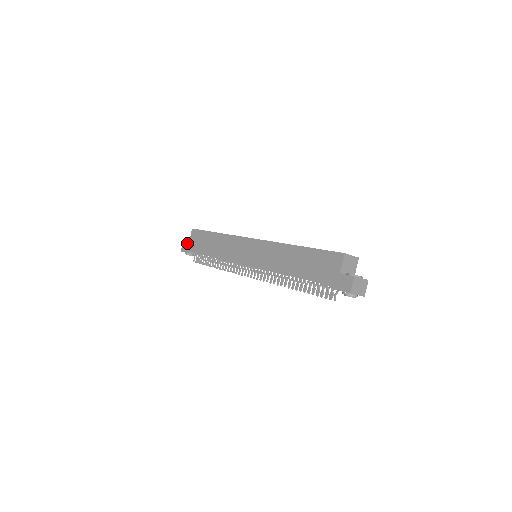
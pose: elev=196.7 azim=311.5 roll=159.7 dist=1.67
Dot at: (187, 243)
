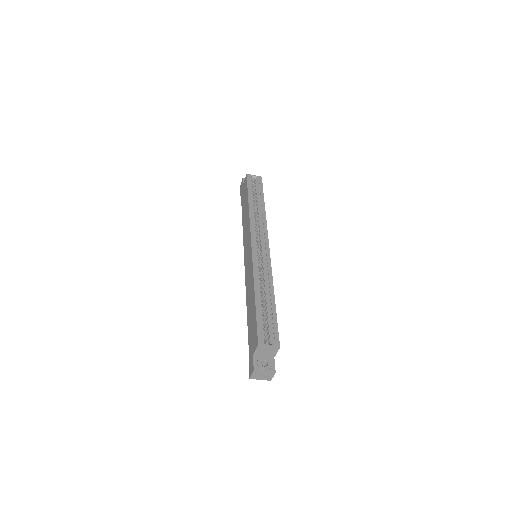
Dot at: (242, 184)
